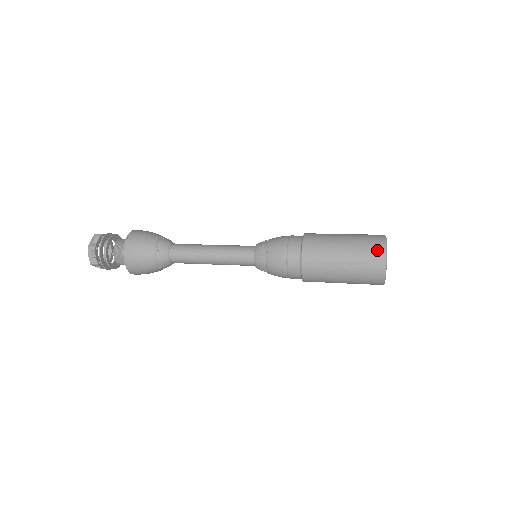
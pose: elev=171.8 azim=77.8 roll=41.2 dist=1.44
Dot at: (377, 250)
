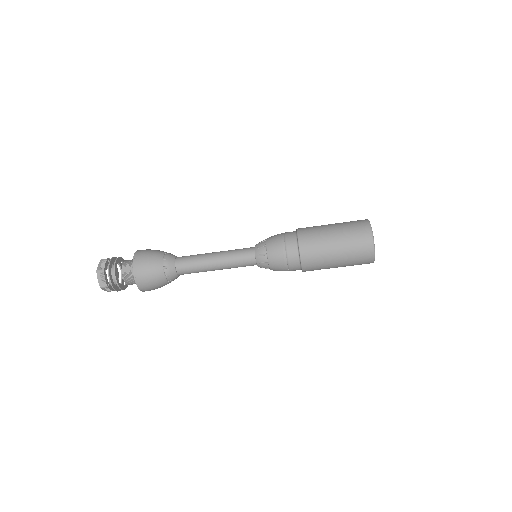
Dot at: (360, 220)
